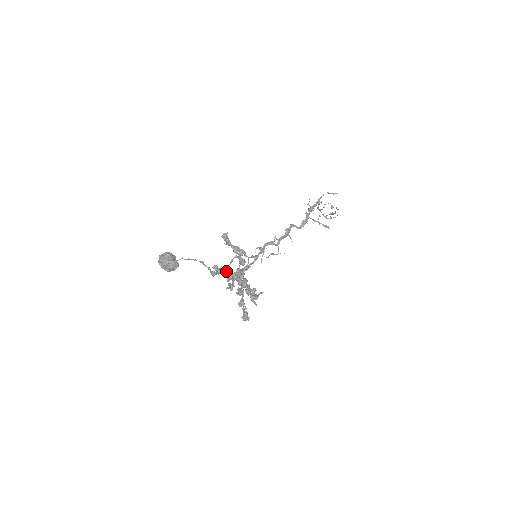
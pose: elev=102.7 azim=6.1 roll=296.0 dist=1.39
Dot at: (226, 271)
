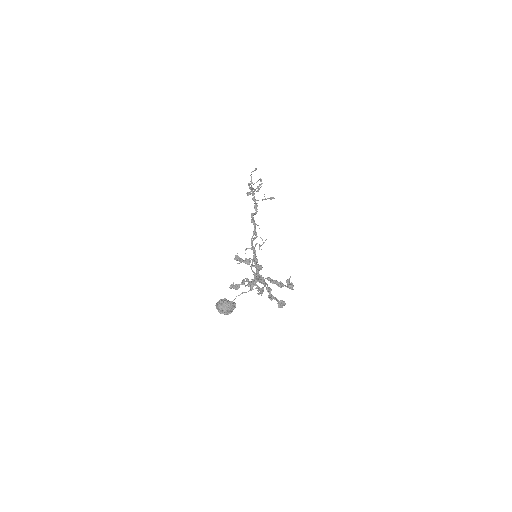
Dot at: (243, 283)
